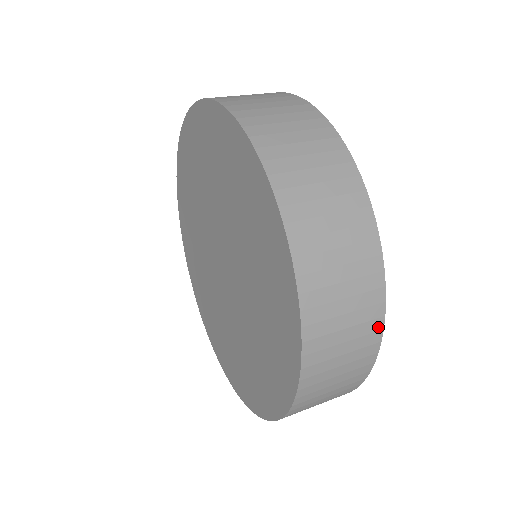
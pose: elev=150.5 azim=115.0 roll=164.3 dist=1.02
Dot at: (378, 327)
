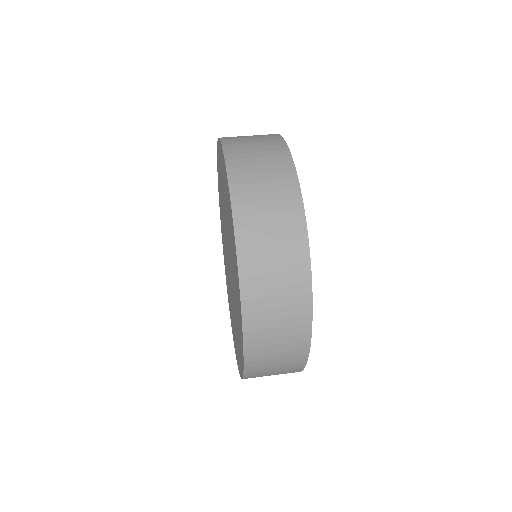
Dot at: (307, 331)
